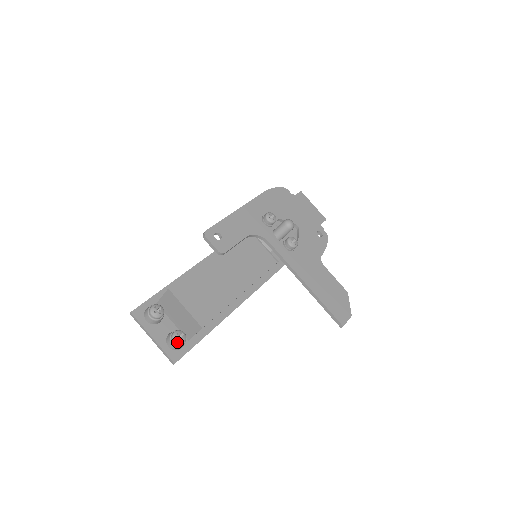
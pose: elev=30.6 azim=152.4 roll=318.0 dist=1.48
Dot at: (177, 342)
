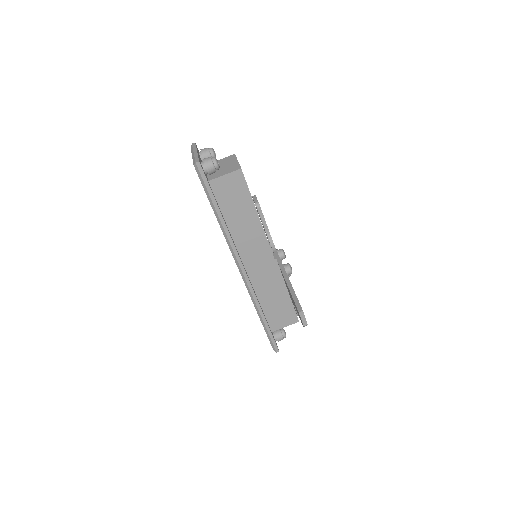
Dot at: (216, 159)
